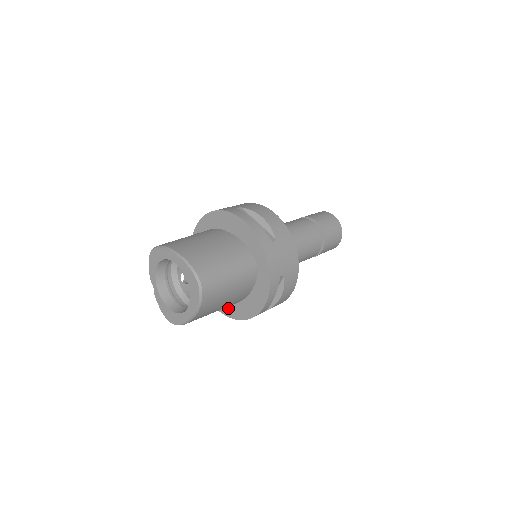
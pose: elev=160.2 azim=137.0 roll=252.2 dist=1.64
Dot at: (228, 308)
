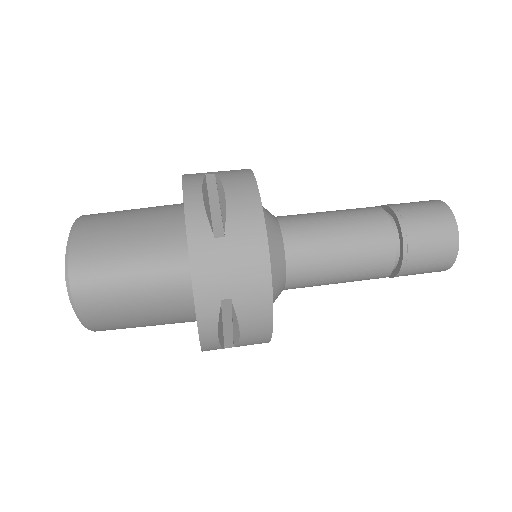
Dot at: occluded
